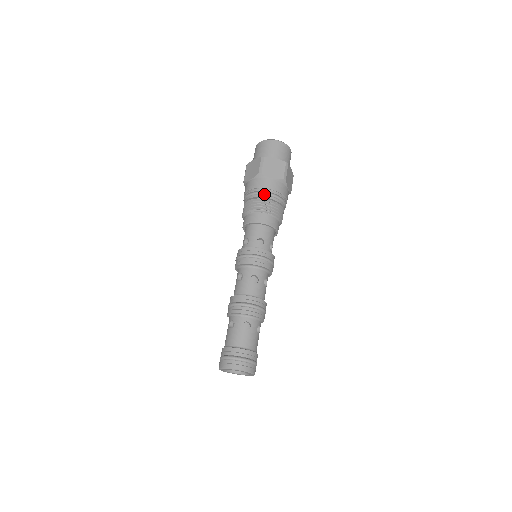
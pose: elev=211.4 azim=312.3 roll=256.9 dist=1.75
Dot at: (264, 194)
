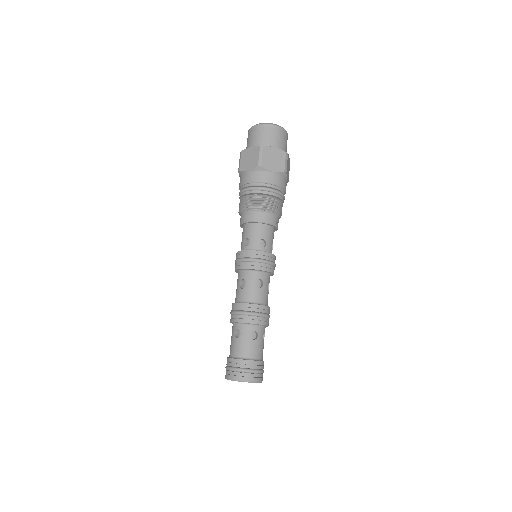
Dot at: (243, 191)
